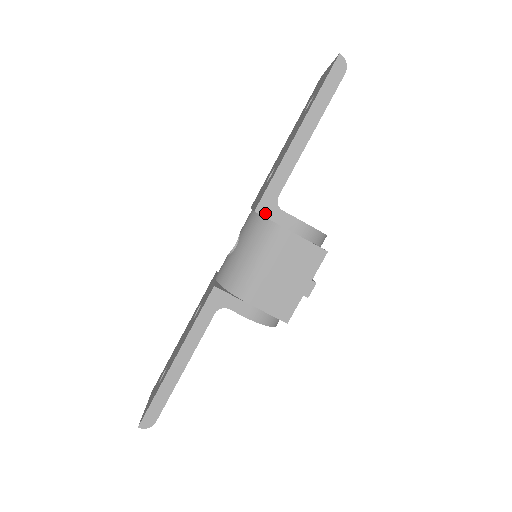
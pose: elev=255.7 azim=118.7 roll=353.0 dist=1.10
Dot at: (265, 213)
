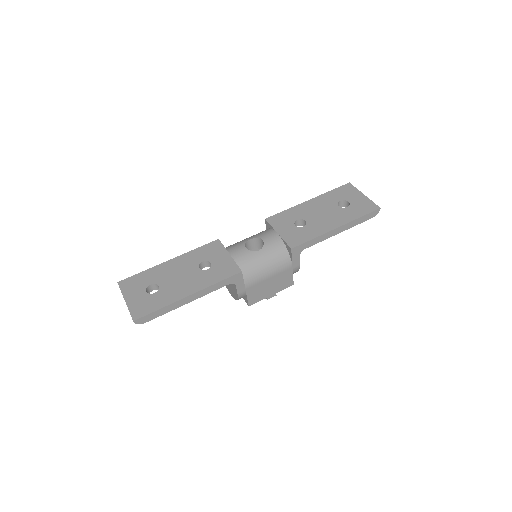
Dot at: (294, 253)
